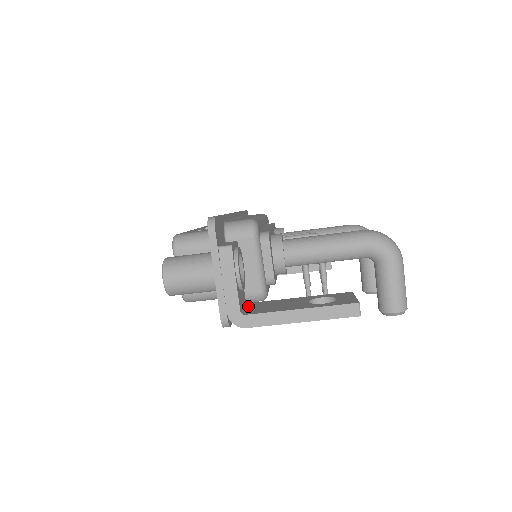
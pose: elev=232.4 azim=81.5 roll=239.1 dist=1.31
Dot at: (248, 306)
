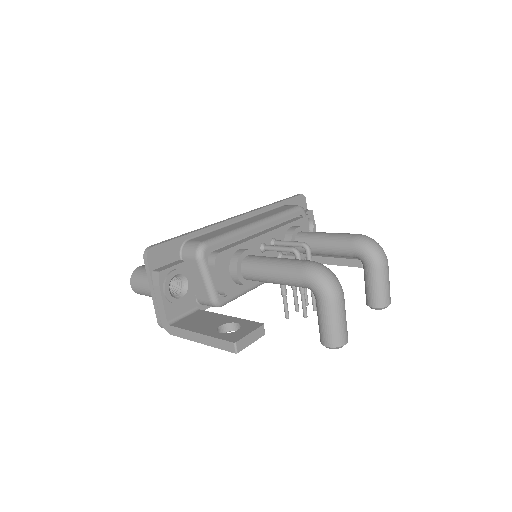
Dot at: (190, 314)
